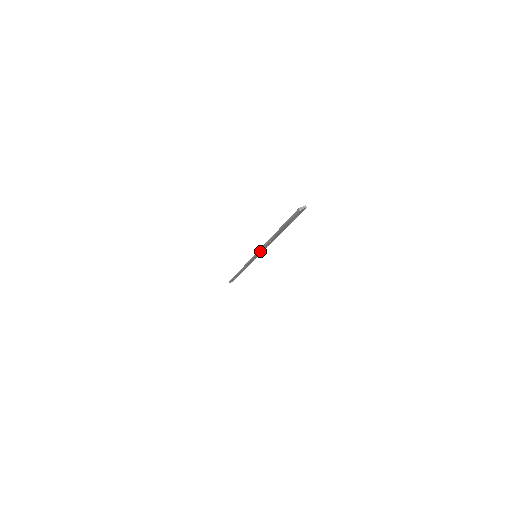
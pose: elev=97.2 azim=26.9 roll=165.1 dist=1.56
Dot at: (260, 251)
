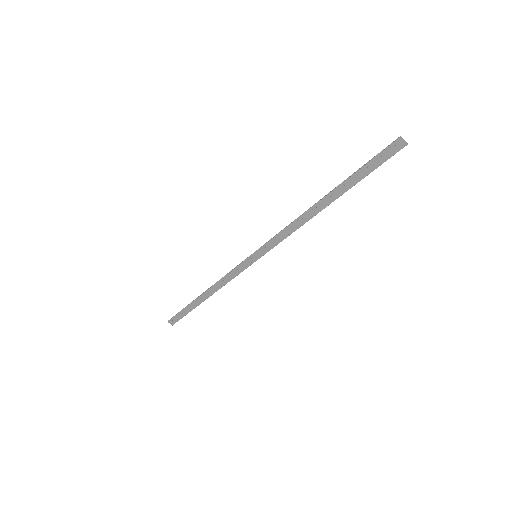
Dot at: (274, 238)
